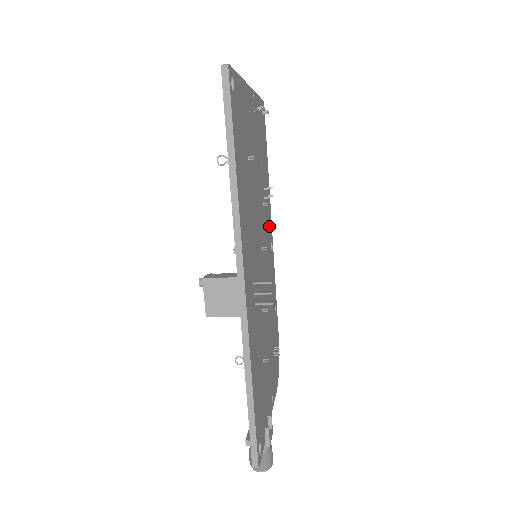
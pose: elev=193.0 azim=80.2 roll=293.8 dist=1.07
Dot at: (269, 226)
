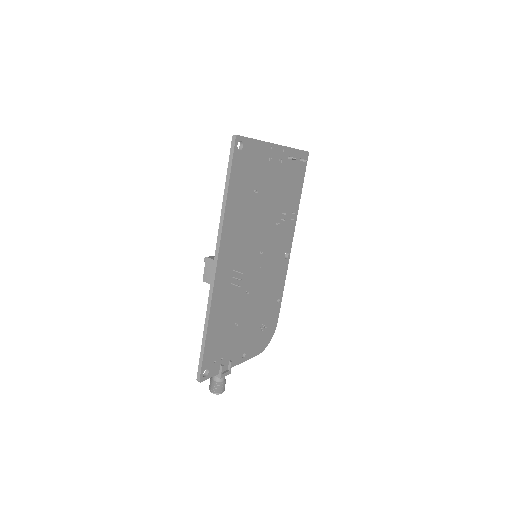
Dot at: (286, 240)
